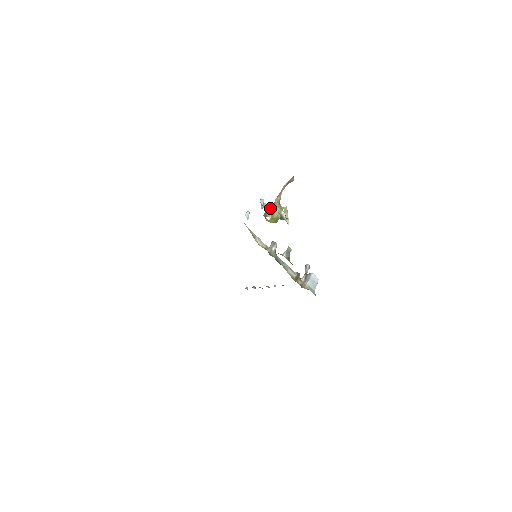
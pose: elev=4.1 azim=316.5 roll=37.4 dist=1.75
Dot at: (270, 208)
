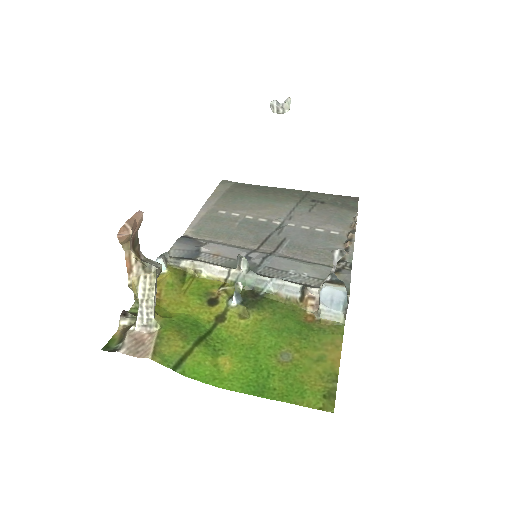
Dot at: occluded
